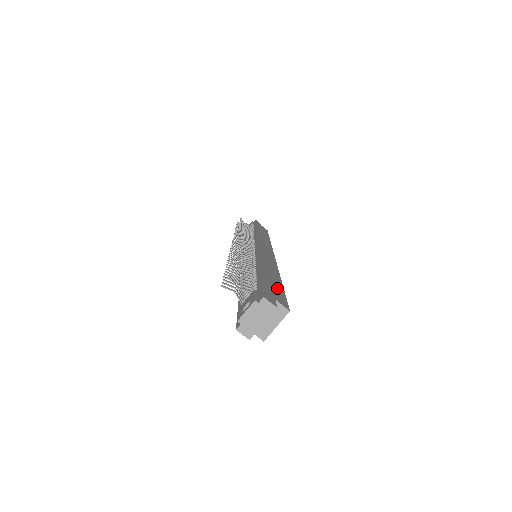
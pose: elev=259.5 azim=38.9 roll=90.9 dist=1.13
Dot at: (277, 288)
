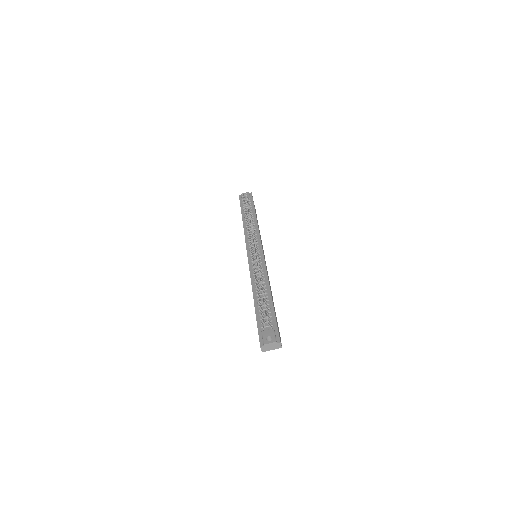
Dot at: occluded
